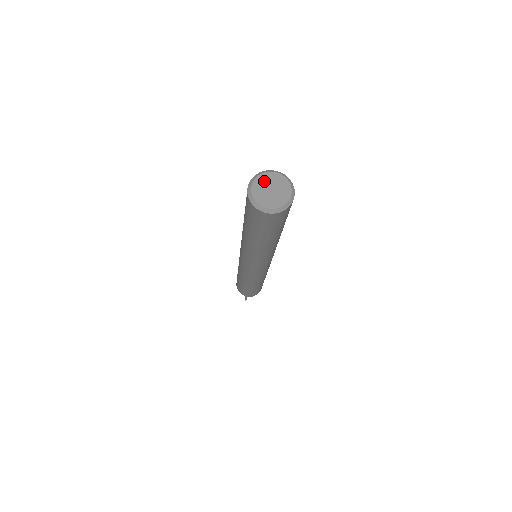
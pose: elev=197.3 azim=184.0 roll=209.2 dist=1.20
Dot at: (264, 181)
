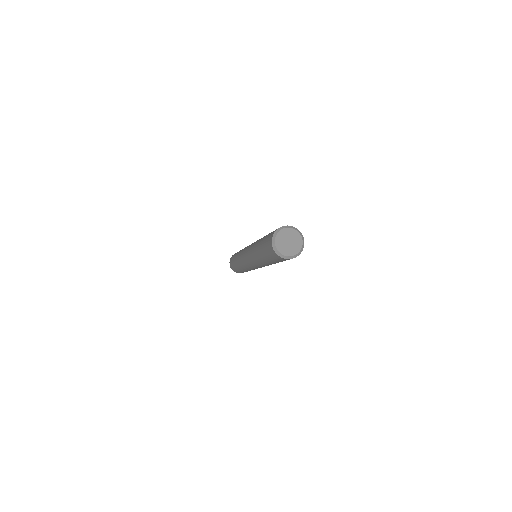
Dot at: (281, 239)
